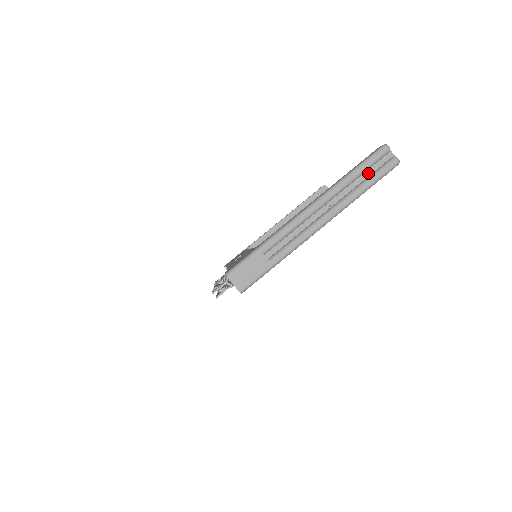
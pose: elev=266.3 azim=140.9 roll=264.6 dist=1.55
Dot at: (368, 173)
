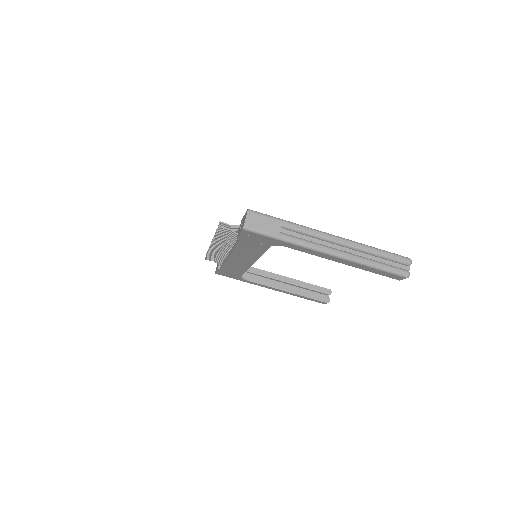
Dot at: (385, 262)
